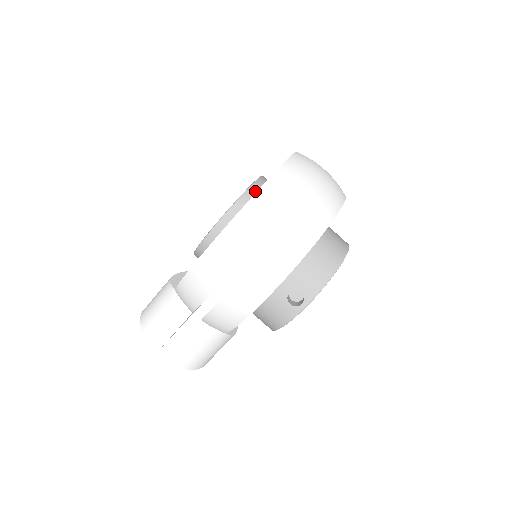
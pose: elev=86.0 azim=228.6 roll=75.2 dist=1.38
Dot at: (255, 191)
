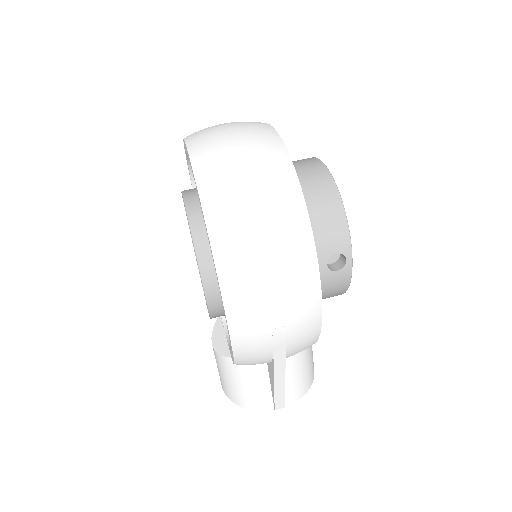
Dot at: (197, 220)
